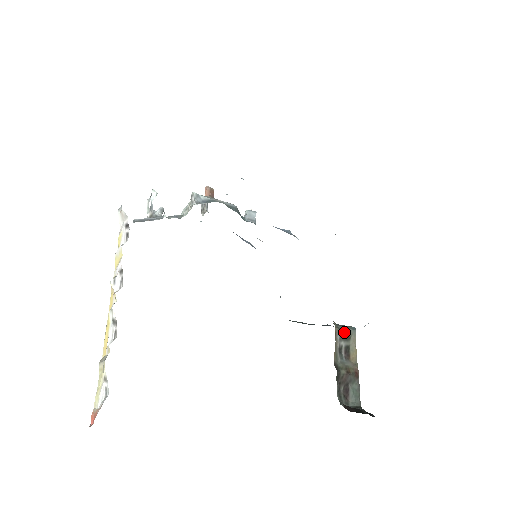
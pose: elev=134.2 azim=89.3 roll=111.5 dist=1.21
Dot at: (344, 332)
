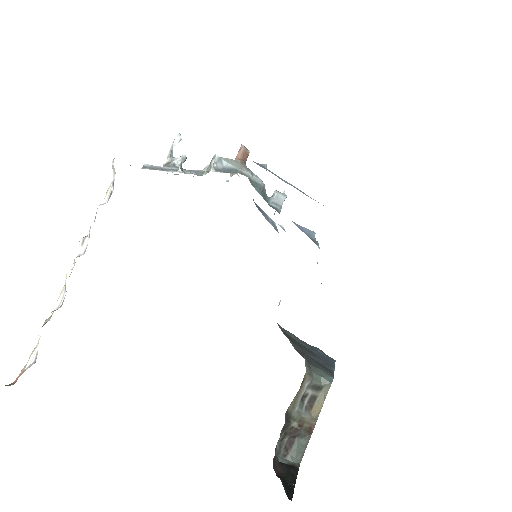
Dot at: (316, 381)
